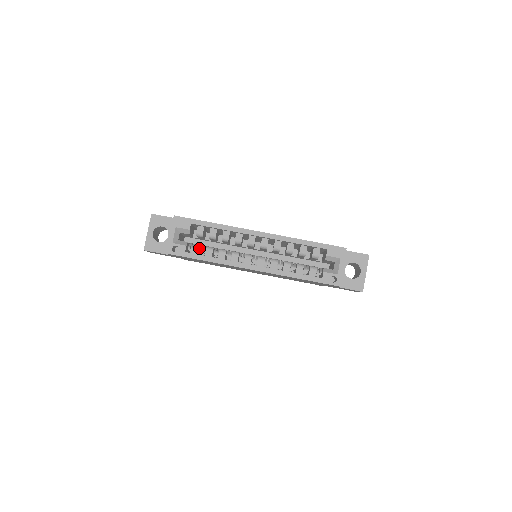
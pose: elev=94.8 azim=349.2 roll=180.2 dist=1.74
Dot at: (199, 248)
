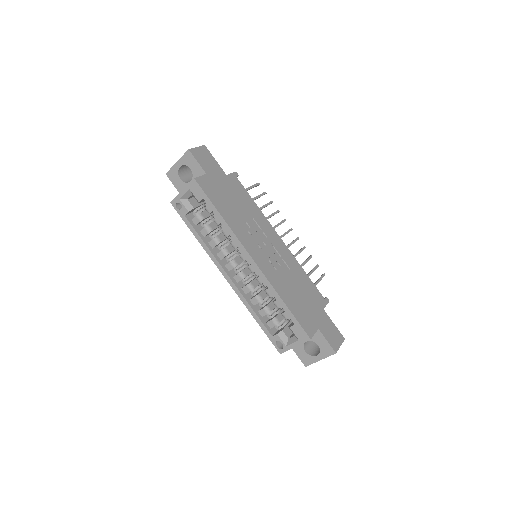
Dot at: (199, 221)
